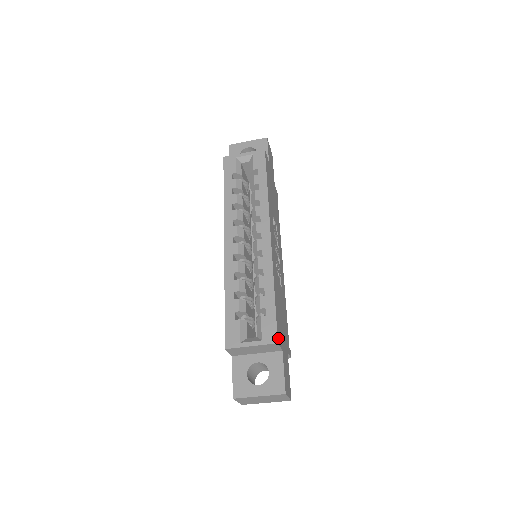
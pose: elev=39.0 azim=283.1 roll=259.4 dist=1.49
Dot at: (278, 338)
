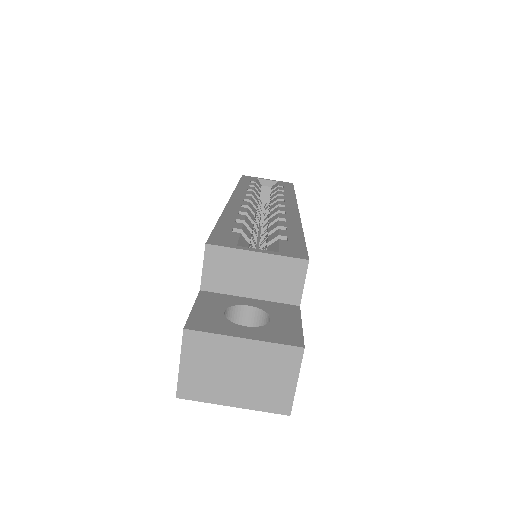
Dot at: (306, 264)
